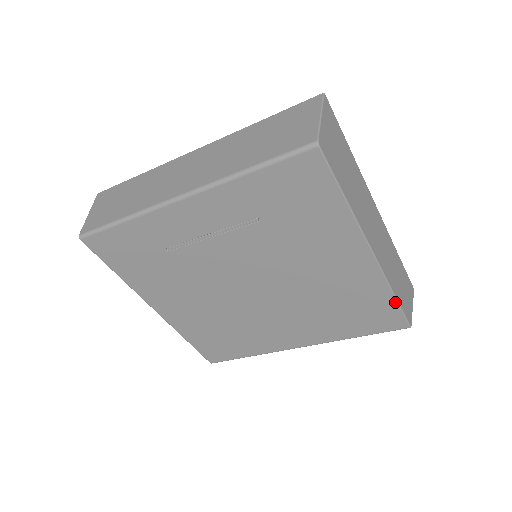
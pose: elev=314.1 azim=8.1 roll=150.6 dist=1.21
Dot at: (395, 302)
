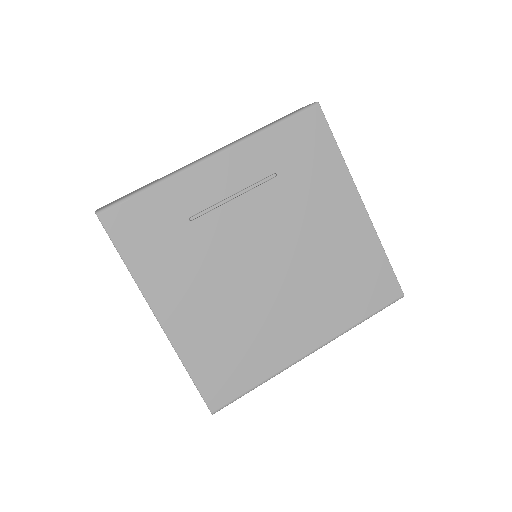
Dot at: (387, 262)
